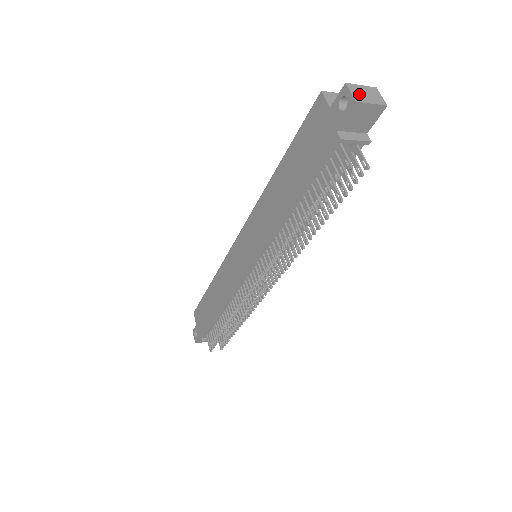
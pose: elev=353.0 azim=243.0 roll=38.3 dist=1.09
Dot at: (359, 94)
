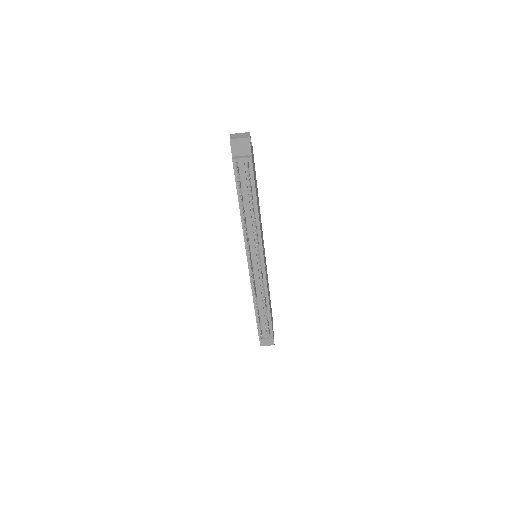
Dot at: (235, 136)
